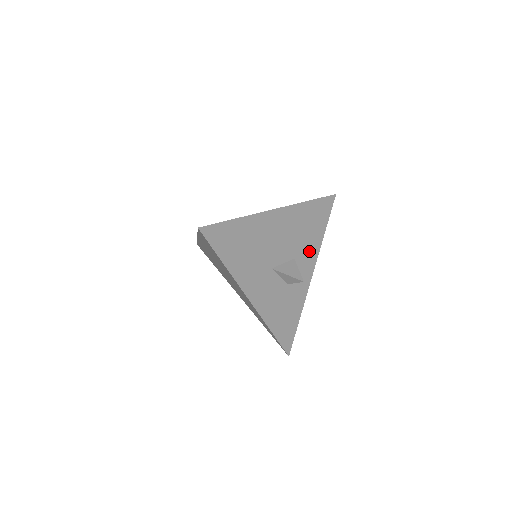
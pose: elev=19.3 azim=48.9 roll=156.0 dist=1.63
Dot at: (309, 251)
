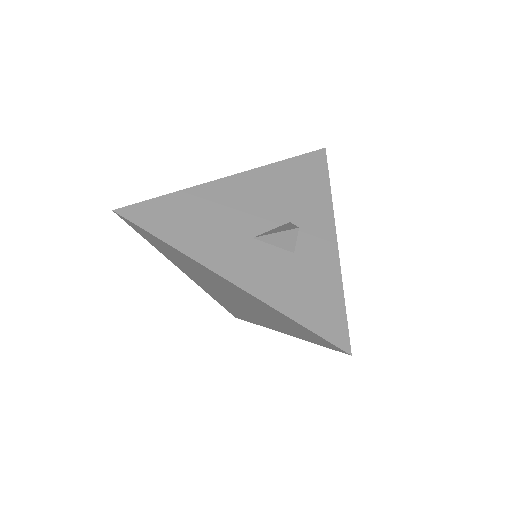
Dot at: (313, 211)
